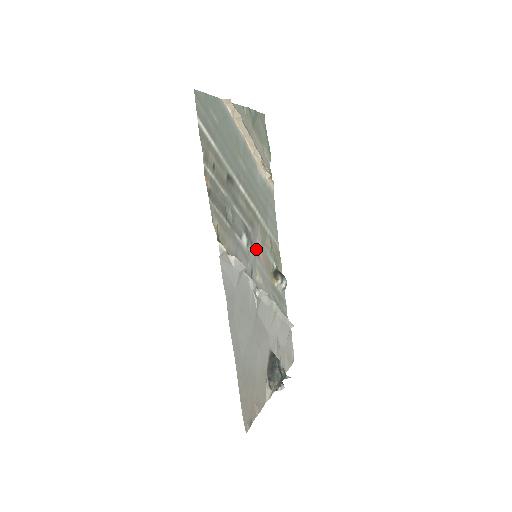
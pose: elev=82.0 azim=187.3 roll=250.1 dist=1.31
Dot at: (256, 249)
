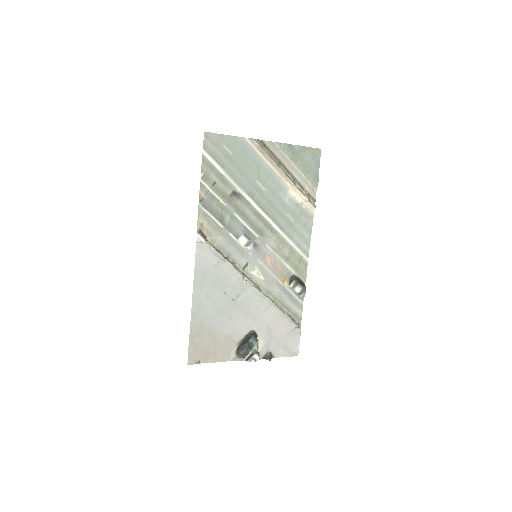
Dot at: (262, 252)
